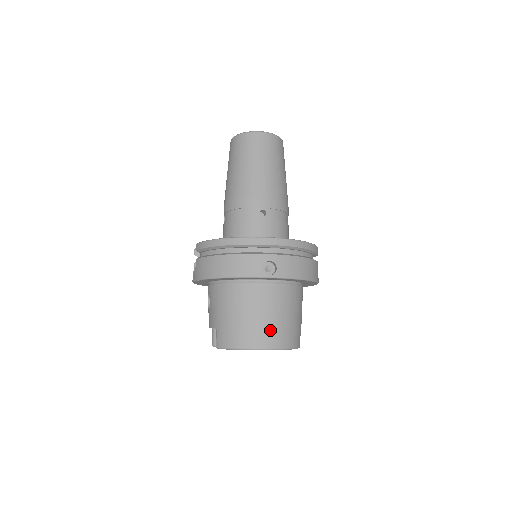
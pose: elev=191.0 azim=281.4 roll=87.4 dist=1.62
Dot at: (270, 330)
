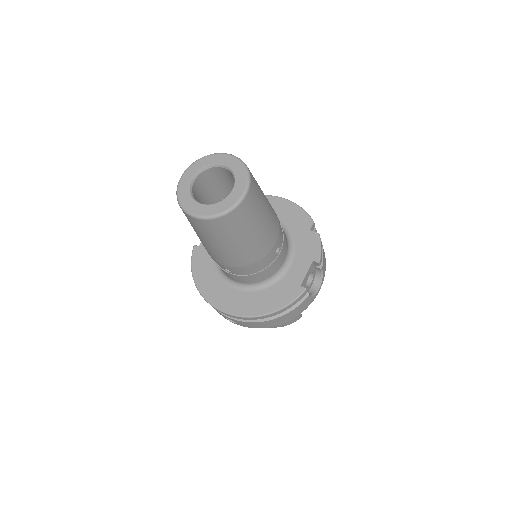
Dot at: occluded
